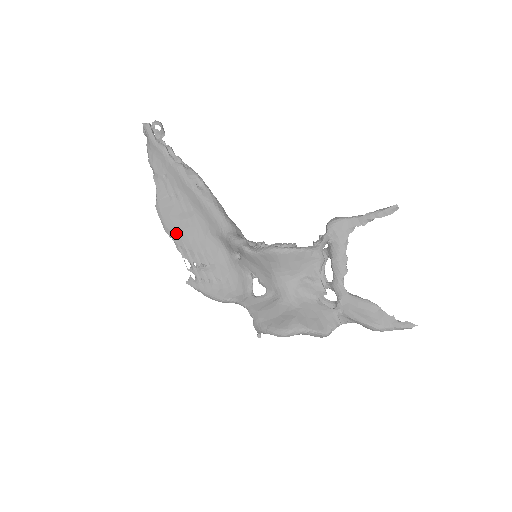
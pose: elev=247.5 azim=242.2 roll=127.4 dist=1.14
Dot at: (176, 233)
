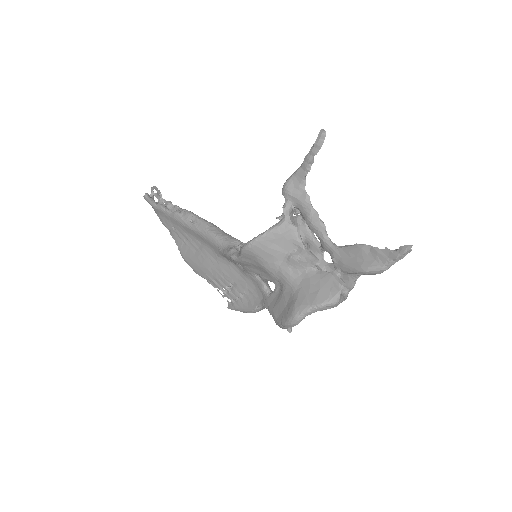
Dot at: (200, 270)
